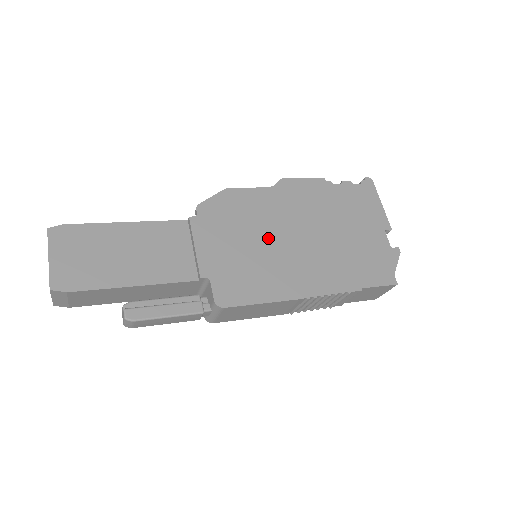
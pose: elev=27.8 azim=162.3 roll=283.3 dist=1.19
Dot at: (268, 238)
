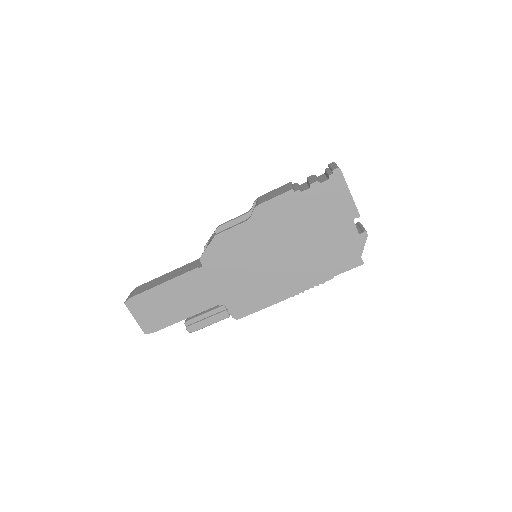
Dot at: (256, 264)
